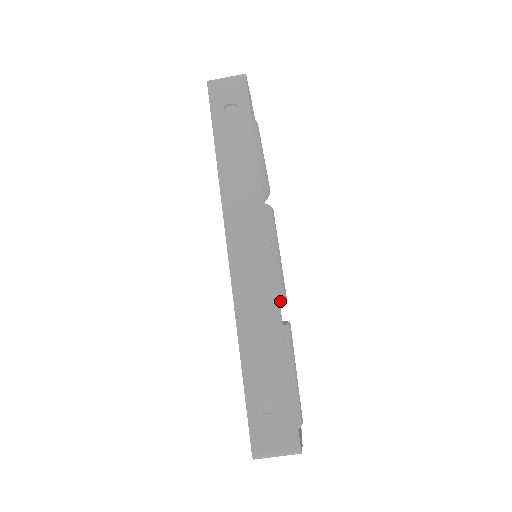
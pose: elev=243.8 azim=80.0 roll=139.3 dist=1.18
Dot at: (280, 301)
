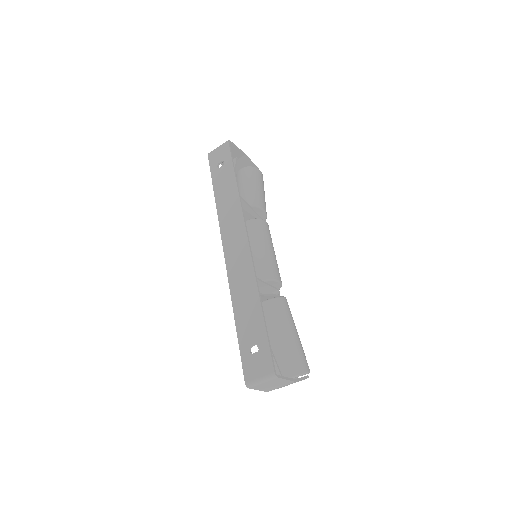
Dot at: (271, 281)
